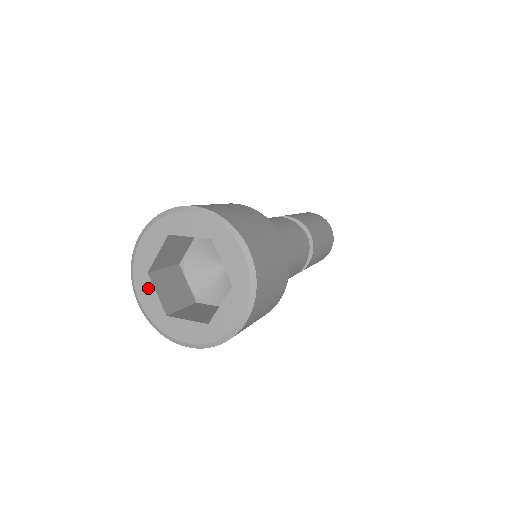
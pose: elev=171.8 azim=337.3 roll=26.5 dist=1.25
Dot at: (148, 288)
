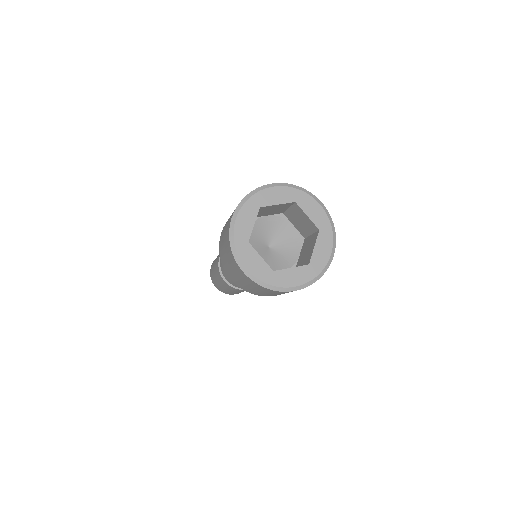
Dot at: (252, 254)
